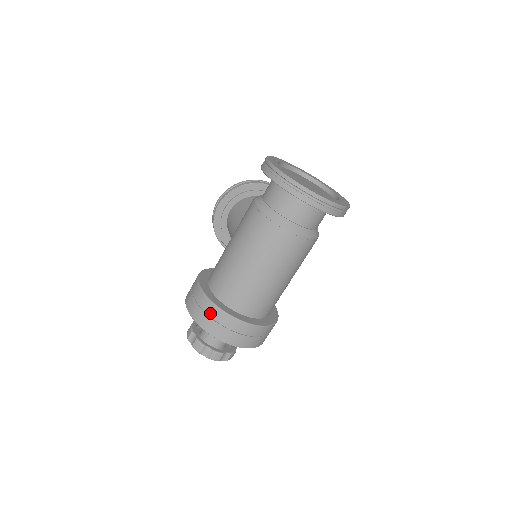
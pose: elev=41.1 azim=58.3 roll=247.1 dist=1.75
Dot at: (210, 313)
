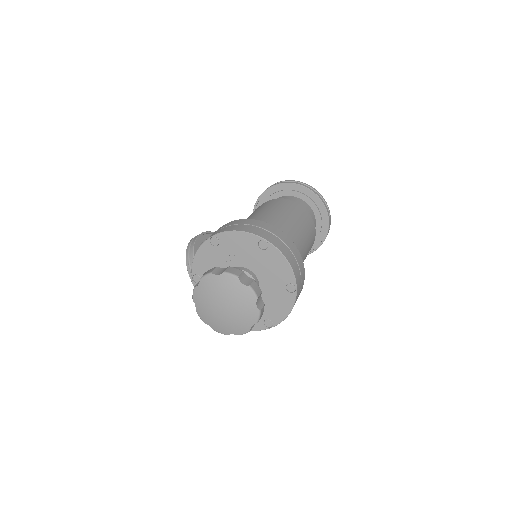
Dot at: (260, 225)
